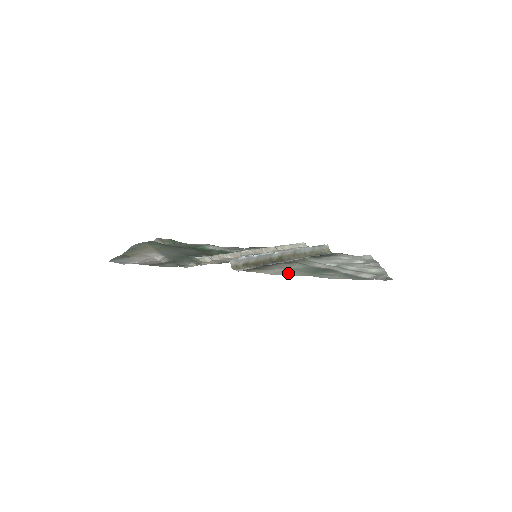
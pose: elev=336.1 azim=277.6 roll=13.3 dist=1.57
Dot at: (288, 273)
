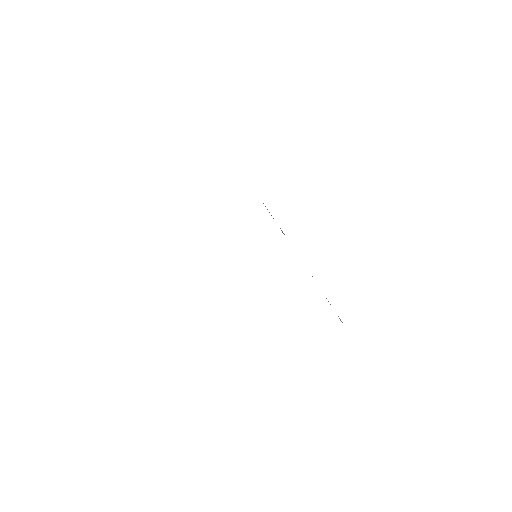
Dot at: occluded
